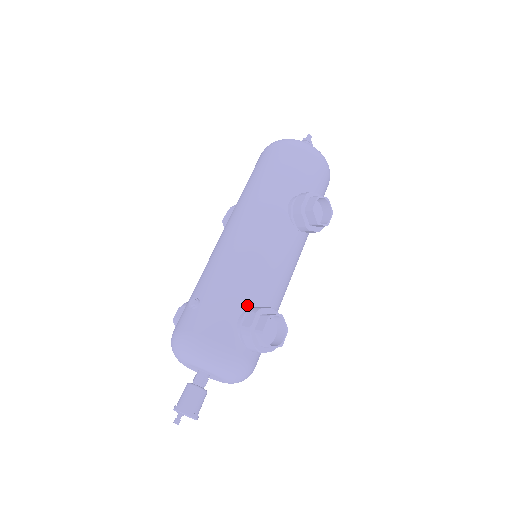
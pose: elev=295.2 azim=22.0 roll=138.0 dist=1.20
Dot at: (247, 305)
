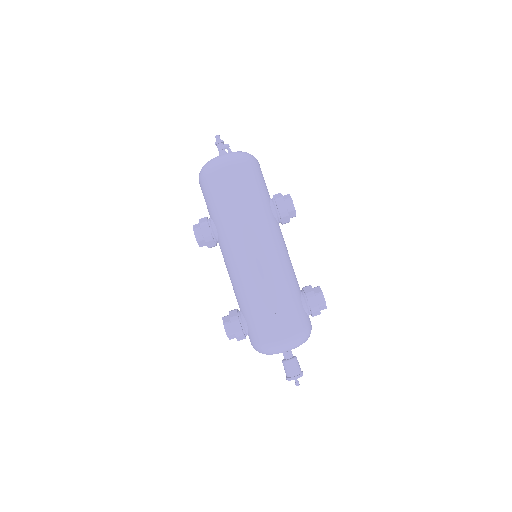
Dot at: (300, 294)
